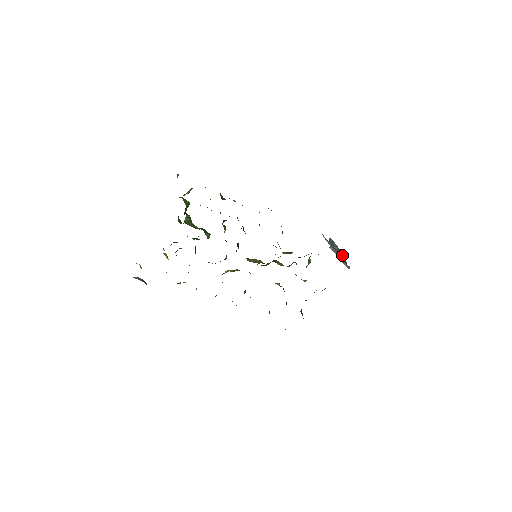
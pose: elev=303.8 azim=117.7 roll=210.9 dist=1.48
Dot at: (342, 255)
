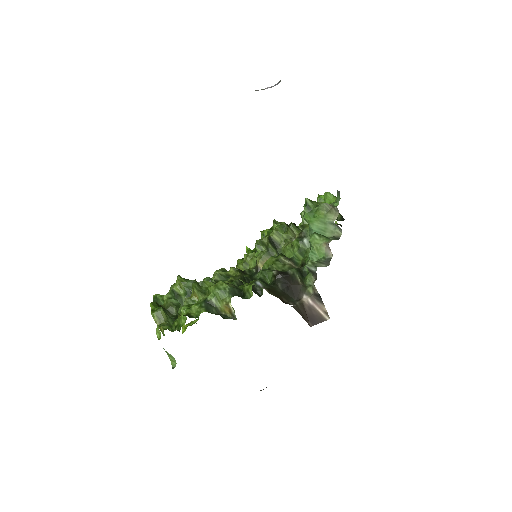
Dot at: occluded
